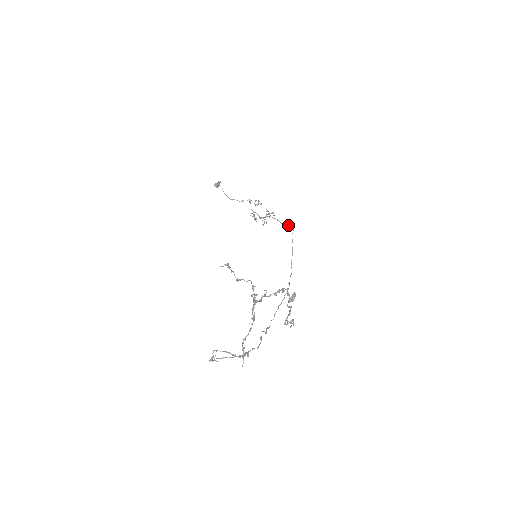
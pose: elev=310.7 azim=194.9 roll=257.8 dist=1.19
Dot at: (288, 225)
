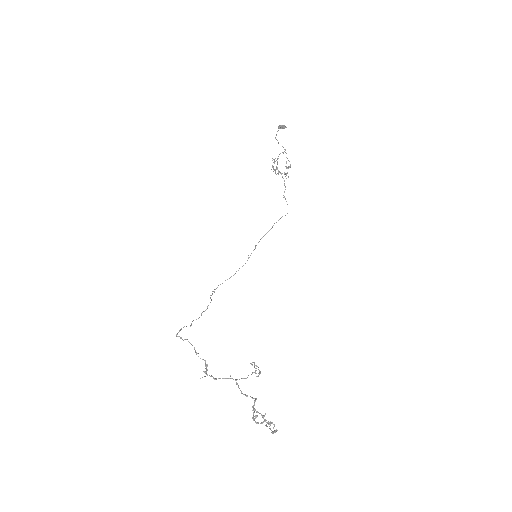
Dot at: occluded
